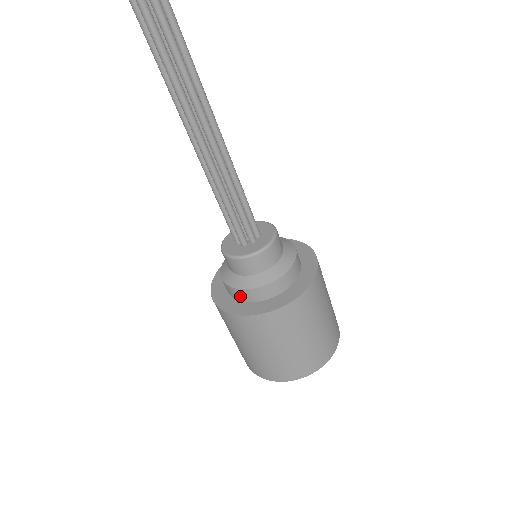
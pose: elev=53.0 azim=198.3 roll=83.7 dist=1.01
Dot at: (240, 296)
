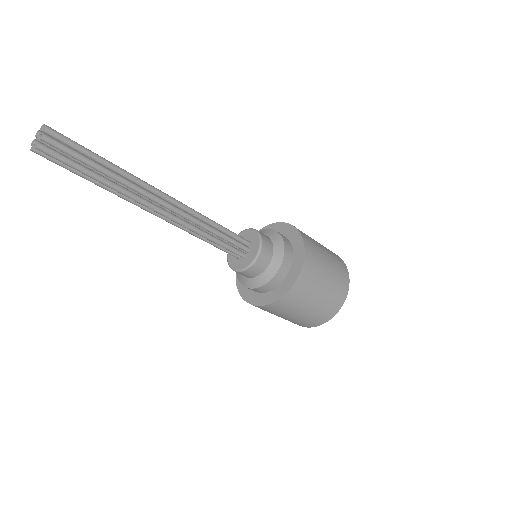
Dot at: (264, 290)
